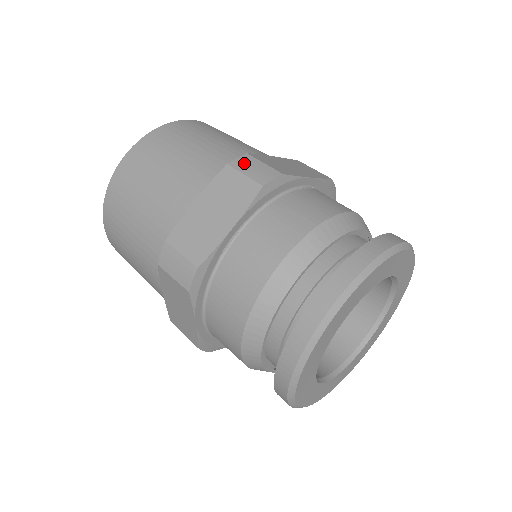
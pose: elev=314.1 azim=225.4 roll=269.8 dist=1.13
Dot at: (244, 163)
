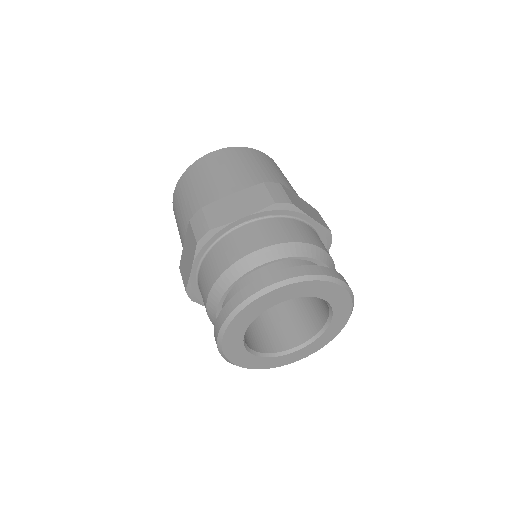
Dot at: (274, 187)
